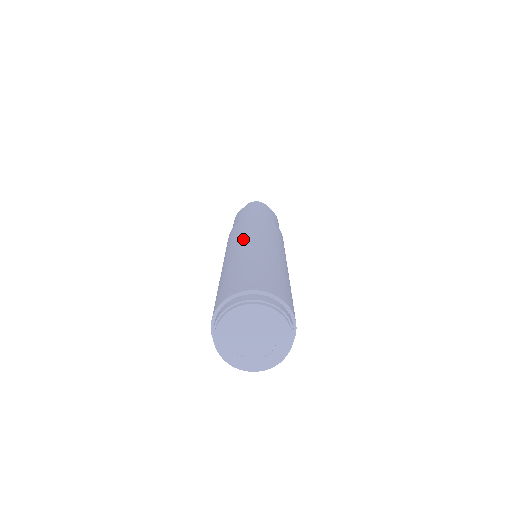
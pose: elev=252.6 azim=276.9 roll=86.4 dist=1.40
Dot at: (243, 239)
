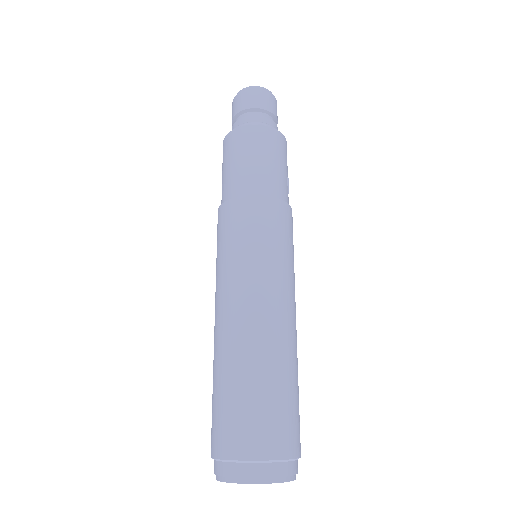
Dot at: (234, 285)
